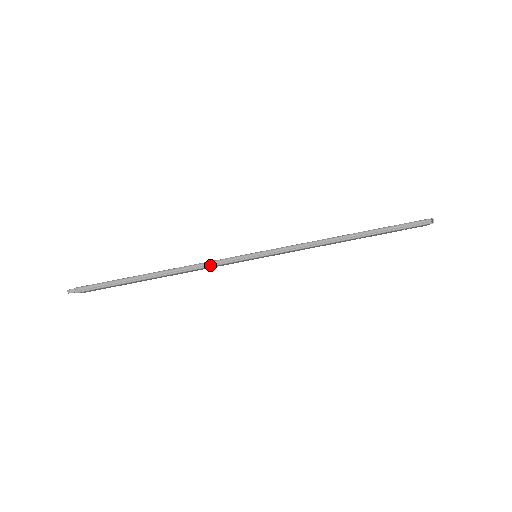
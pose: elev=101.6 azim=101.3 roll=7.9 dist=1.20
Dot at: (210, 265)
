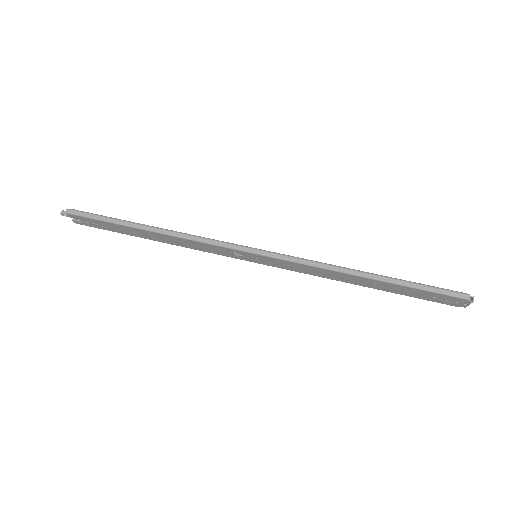
Dot at: (204, 241)
